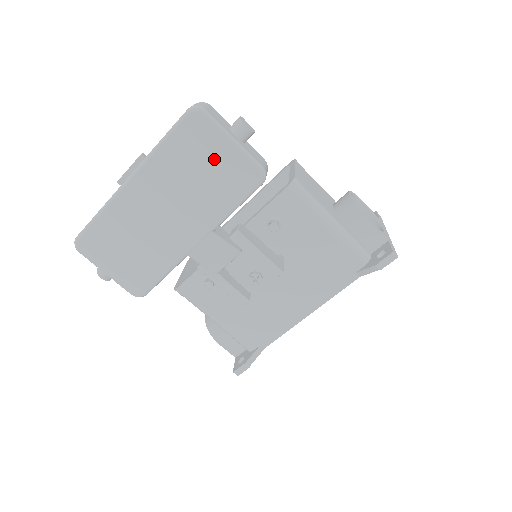
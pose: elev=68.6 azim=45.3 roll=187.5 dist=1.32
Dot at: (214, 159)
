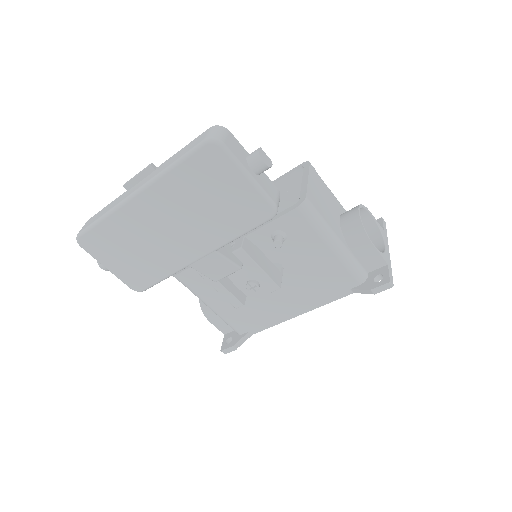
Dot at: (226, 190)
